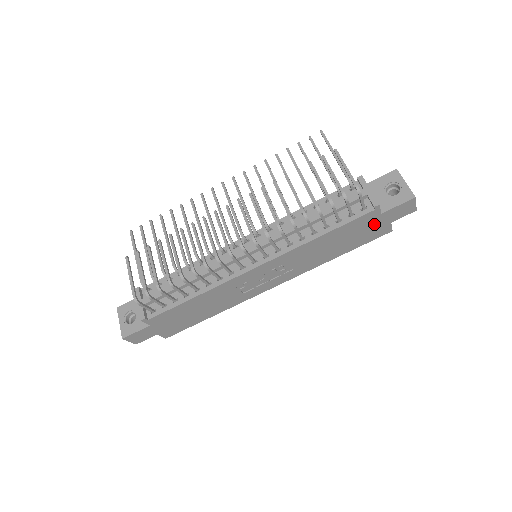
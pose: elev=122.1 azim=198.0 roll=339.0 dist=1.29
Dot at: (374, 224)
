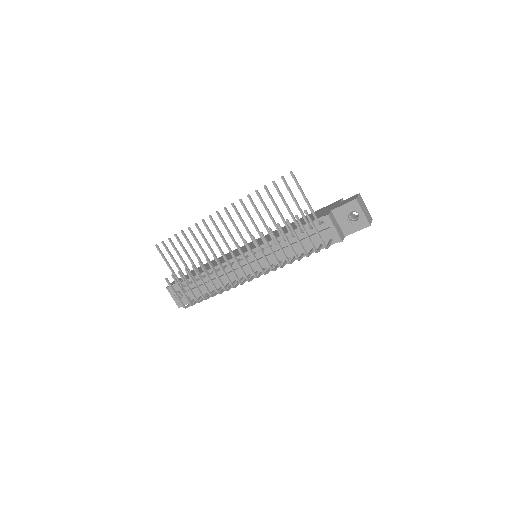
Dot at: occluded
